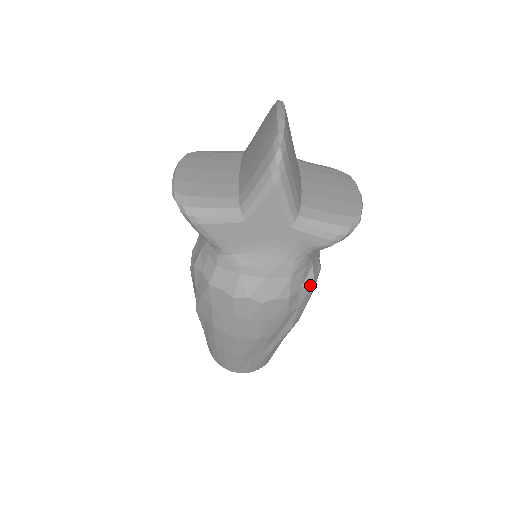
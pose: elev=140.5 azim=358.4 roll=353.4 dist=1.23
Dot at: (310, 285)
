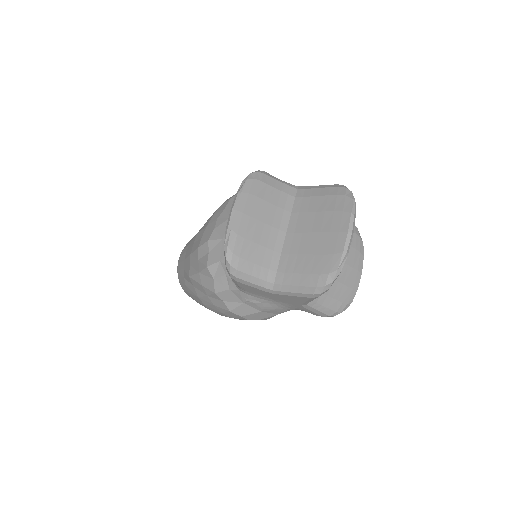
Dot at: occluded
